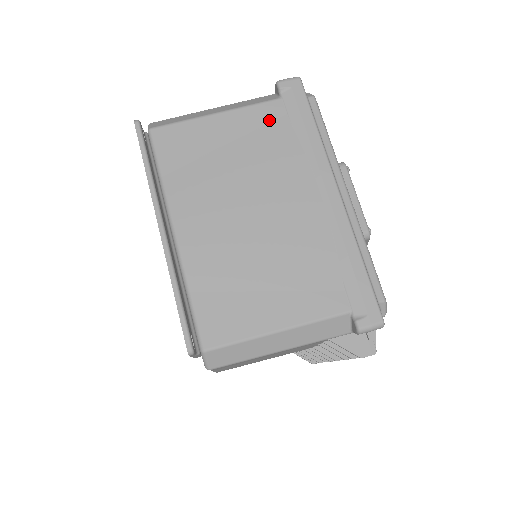
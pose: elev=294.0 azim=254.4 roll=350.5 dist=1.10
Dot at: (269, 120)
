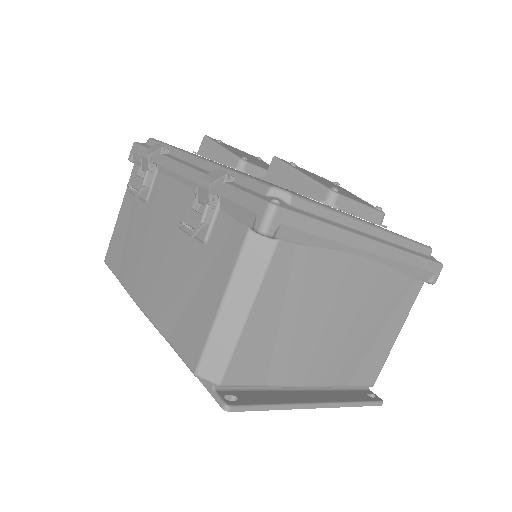
Dot at: (288, 266)
